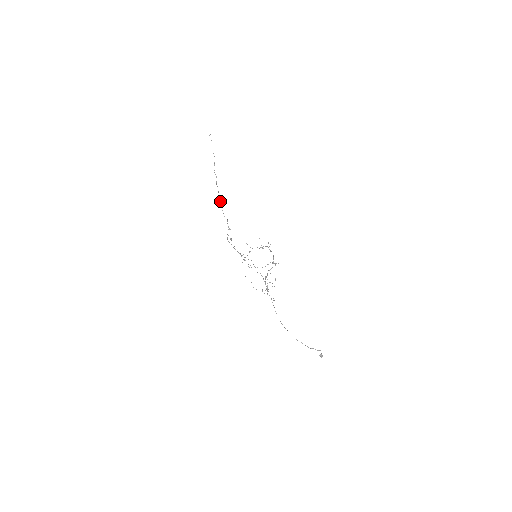
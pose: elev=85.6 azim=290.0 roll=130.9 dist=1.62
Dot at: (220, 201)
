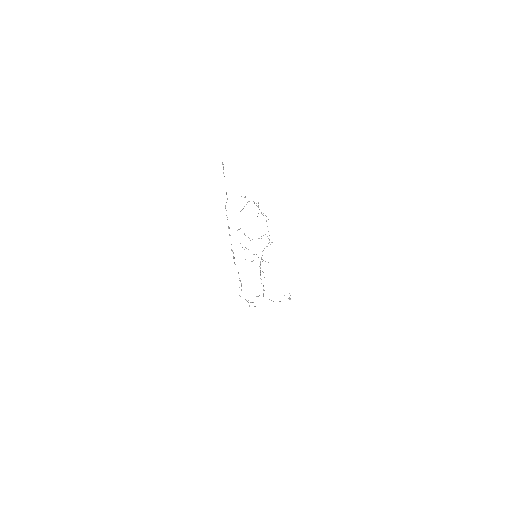
Dot at: occluded
